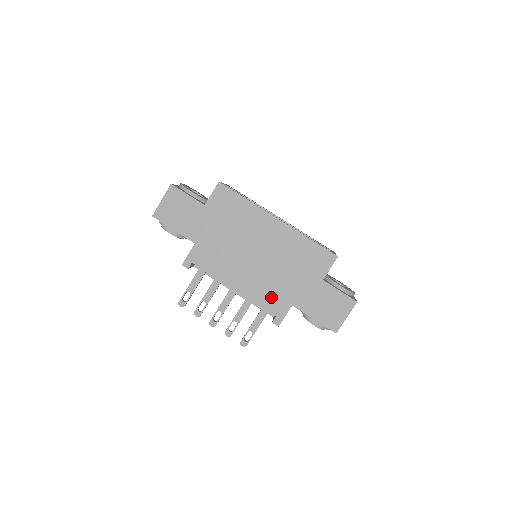
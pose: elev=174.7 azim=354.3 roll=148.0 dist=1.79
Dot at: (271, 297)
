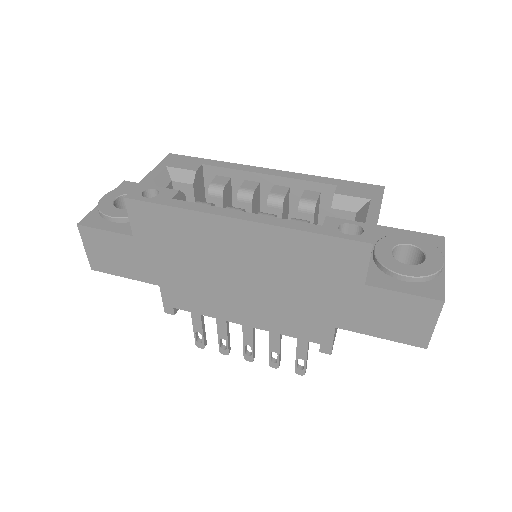
Dot at: (298, 324)
